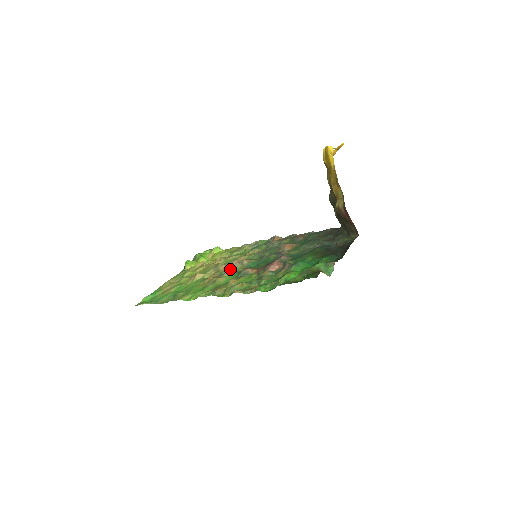
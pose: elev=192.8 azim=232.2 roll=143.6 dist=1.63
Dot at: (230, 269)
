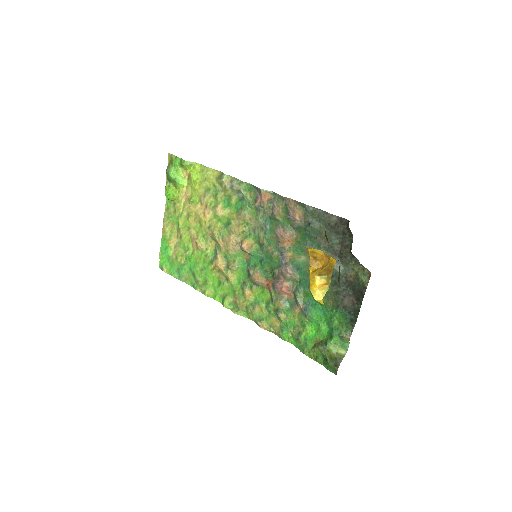
Dot at: (232, 254)
